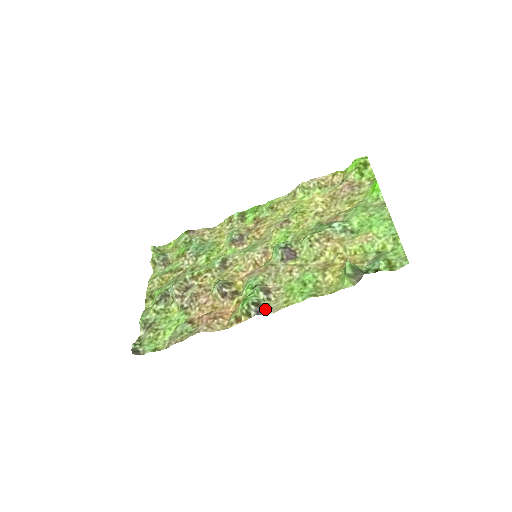
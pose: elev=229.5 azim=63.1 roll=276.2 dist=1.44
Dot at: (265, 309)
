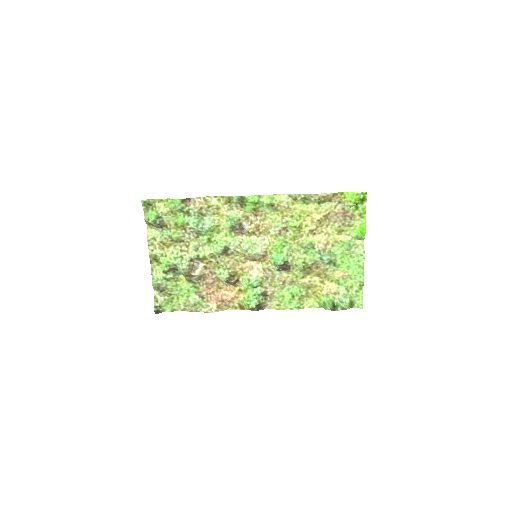
Dot at: (263, 307)
